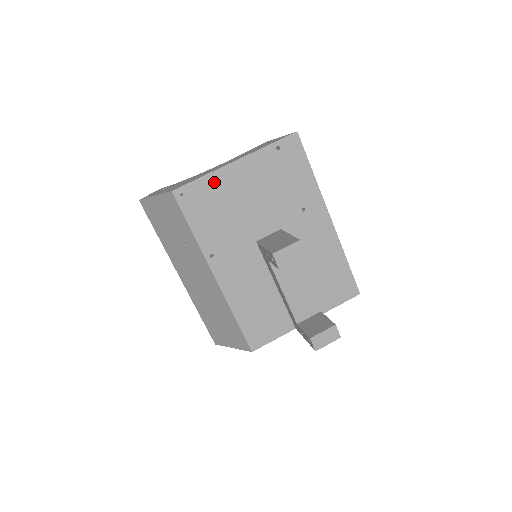
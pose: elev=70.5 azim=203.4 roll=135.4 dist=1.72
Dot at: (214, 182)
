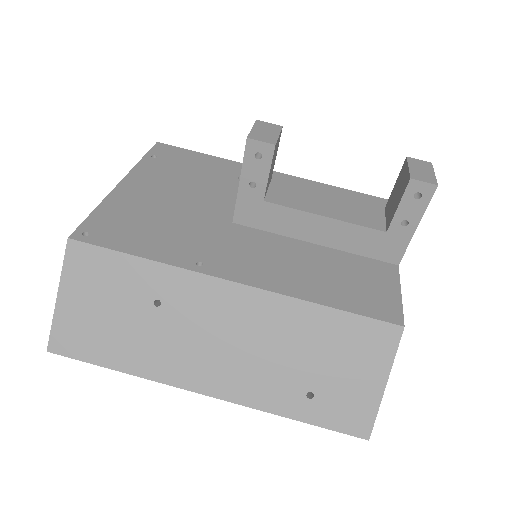
Dot at: (116, 206)
